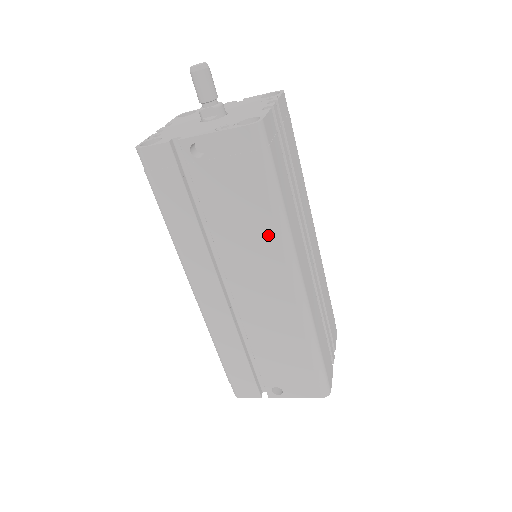
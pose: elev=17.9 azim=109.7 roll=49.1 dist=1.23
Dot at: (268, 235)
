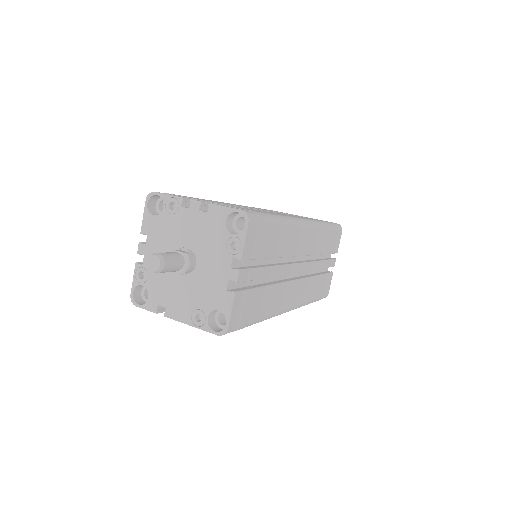
Dot at: occluded
